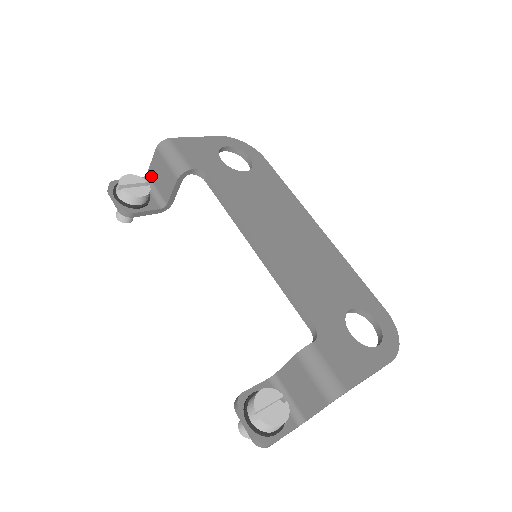
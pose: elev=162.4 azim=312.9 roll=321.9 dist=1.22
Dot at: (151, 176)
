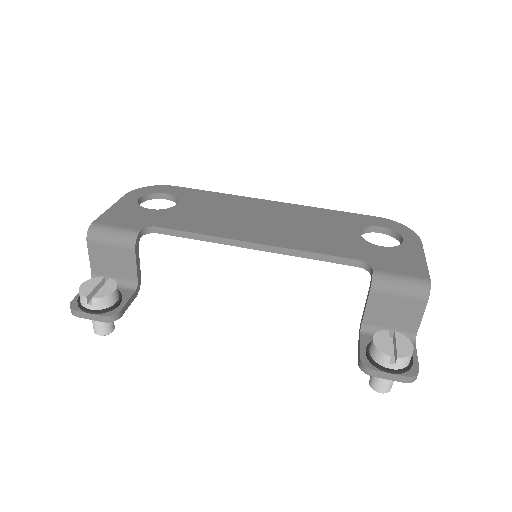
Dot at: (99, 272)
